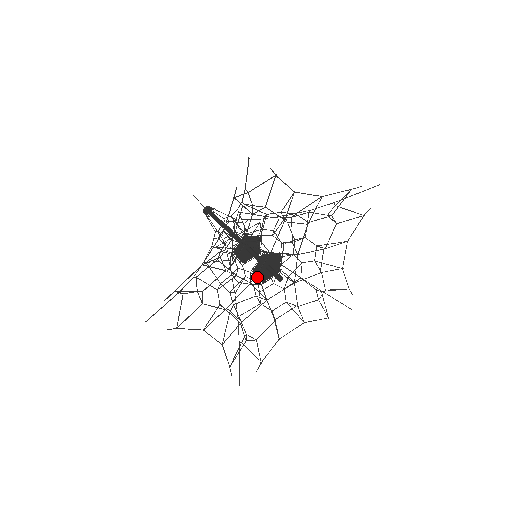
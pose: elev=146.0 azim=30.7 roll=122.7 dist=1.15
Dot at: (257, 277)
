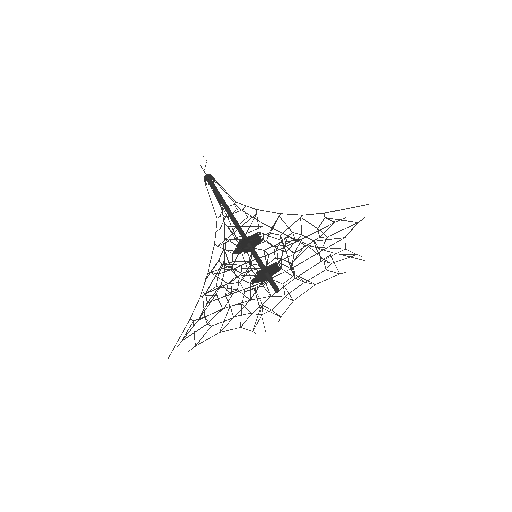
Dot at: (255, 277)
